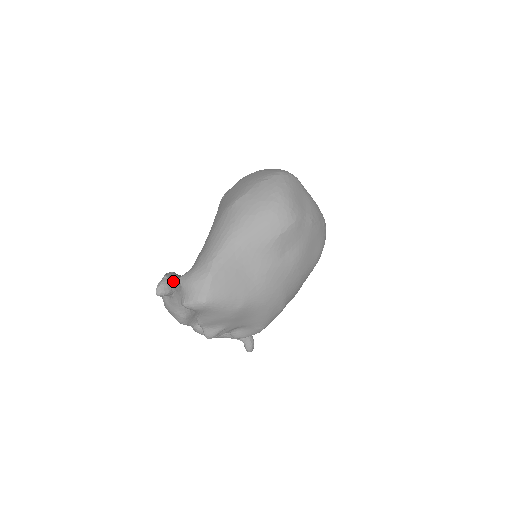
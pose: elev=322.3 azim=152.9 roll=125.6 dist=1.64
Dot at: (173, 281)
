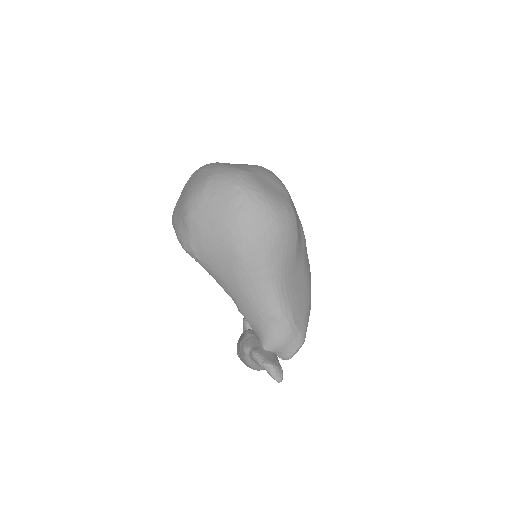
Dot at: (270, 359)
